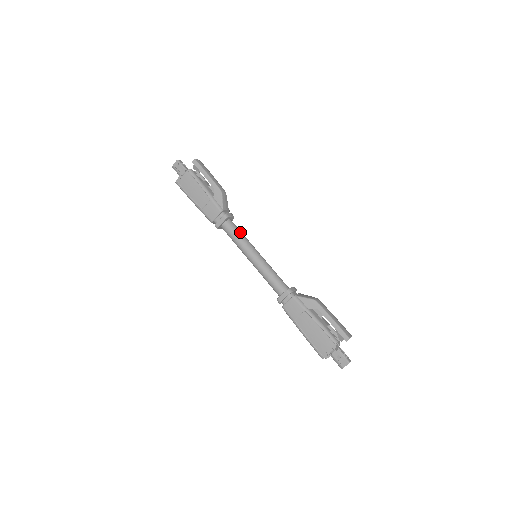
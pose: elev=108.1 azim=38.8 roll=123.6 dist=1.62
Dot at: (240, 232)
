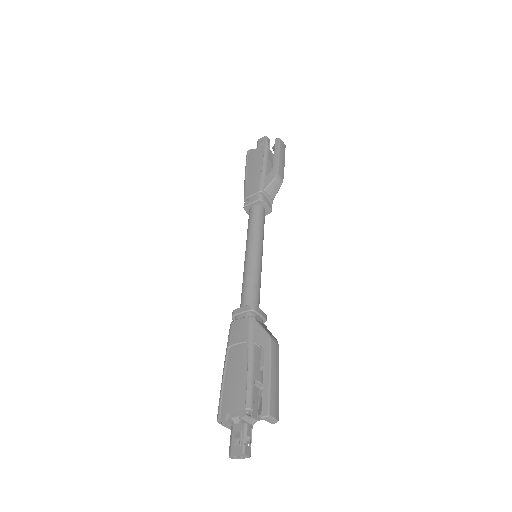
Dot at: (262, 223)
